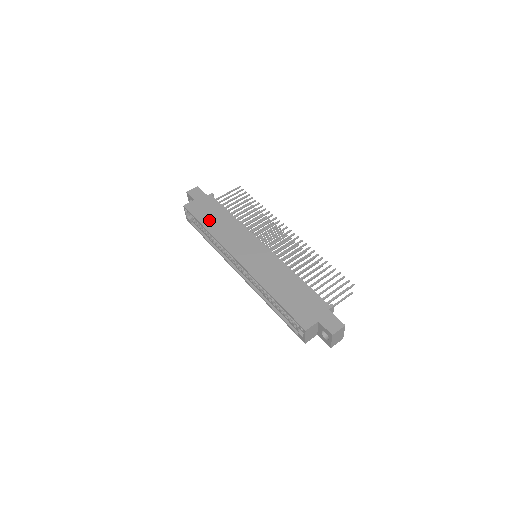
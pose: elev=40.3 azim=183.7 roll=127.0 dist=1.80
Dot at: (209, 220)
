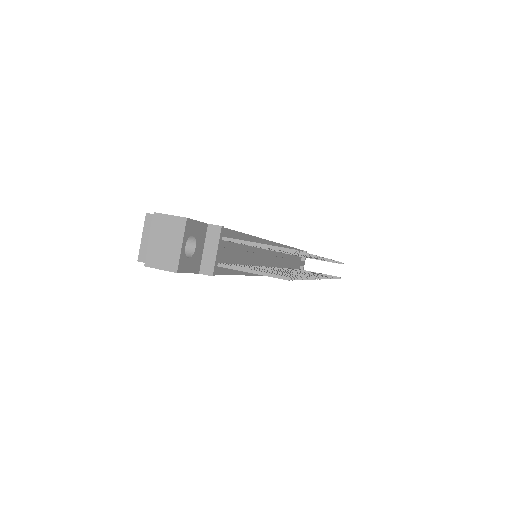
Dot at: occluded
